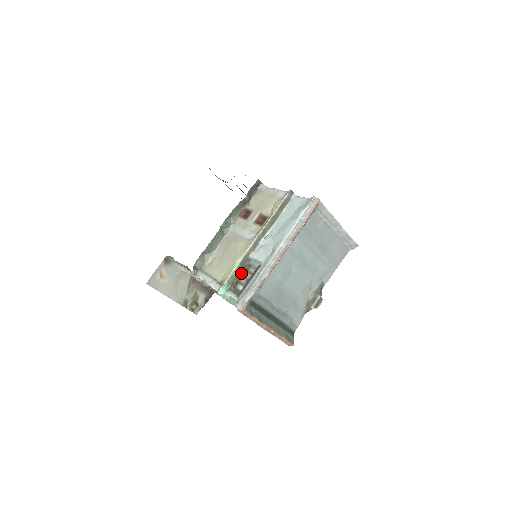
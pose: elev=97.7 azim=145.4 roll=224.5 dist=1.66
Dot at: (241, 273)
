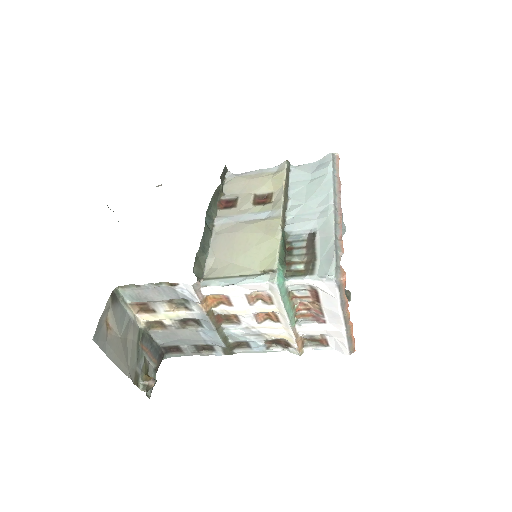
Dot at: (286, 253)
